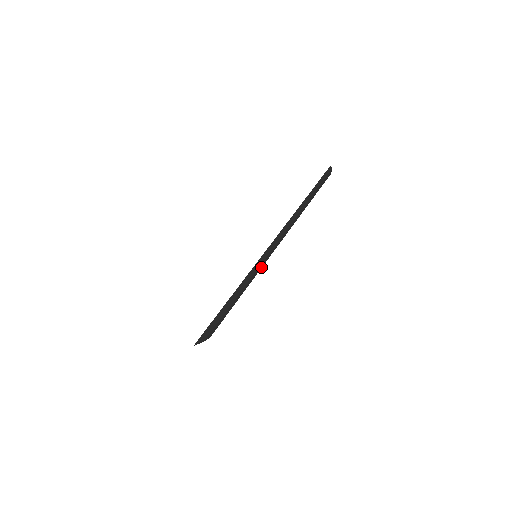
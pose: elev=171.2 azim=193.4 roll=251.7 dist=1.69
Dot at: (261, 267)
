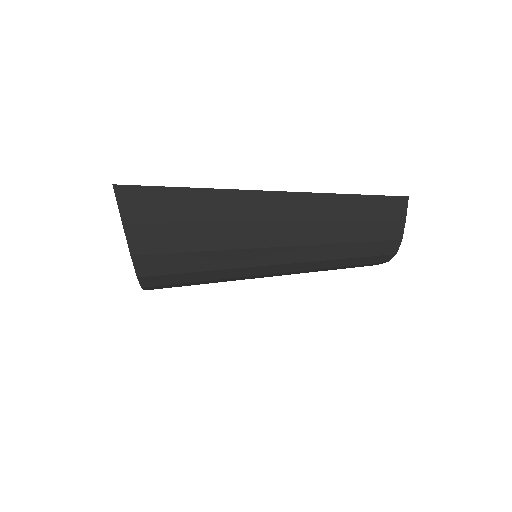
Dot at: (250, 244)
